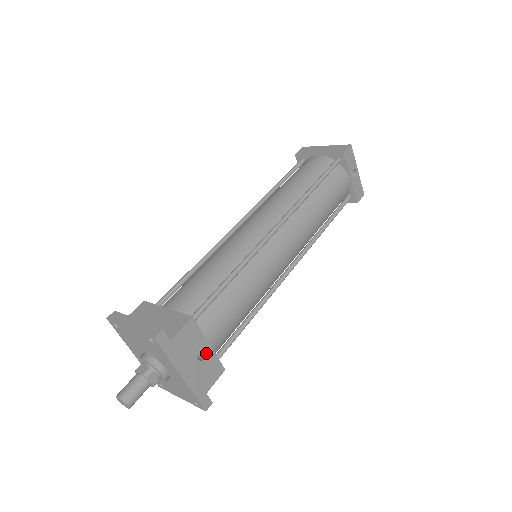
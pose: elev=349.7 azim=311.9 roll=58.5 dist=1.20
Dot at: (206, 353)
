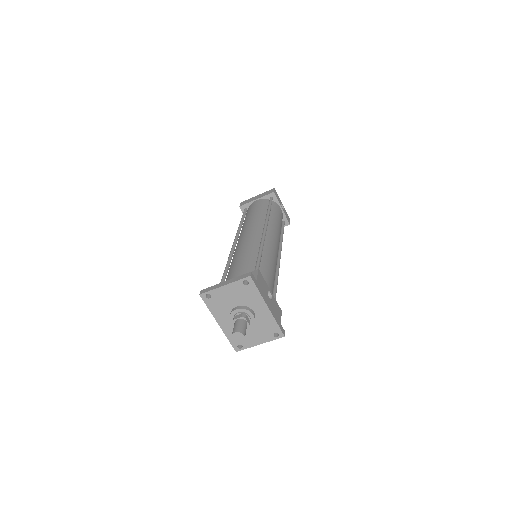
Dot at: (271, 296)
